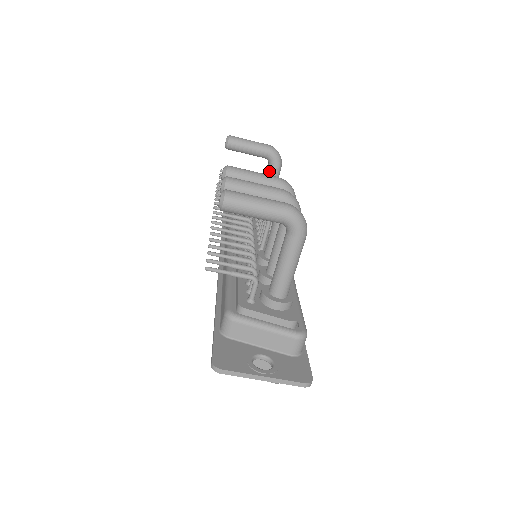
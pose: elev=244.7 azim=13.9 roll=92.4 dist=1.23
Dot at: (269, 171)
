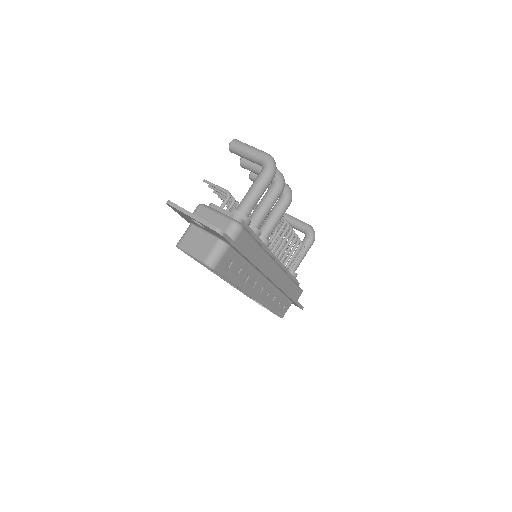
Dot at: (303, 241)
